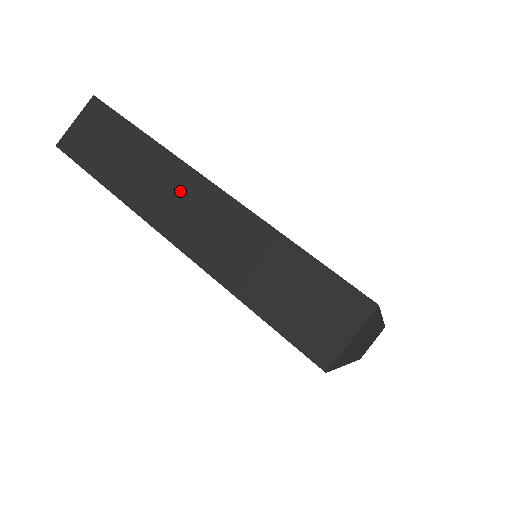
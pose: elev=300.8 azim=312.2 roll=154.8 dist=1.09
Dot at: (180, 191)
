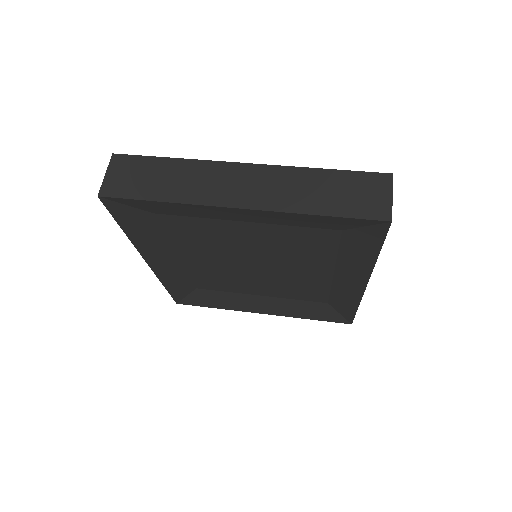
Dot at: (224, 177)
